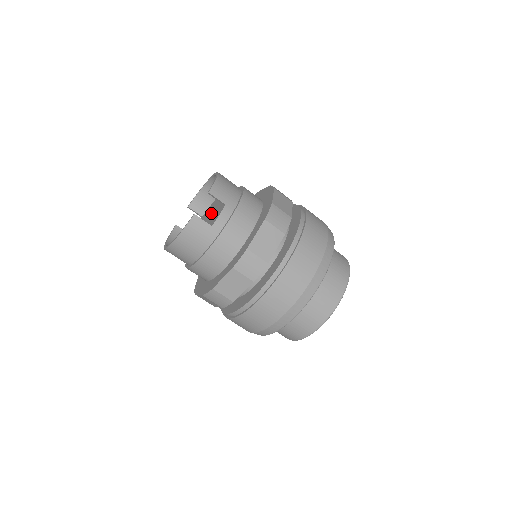
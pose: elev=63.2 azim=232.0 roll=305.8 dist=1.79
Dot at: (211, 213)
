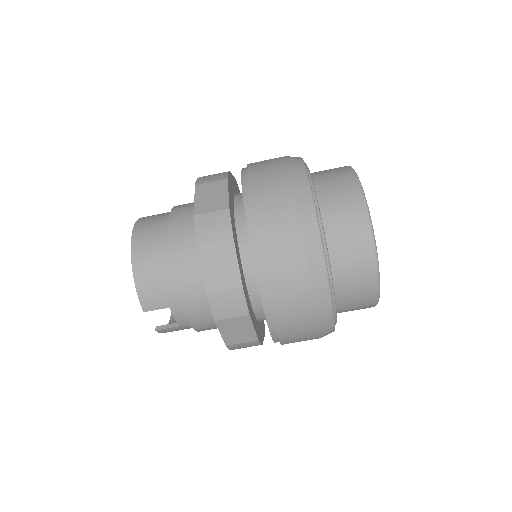
Dot at: occluded
